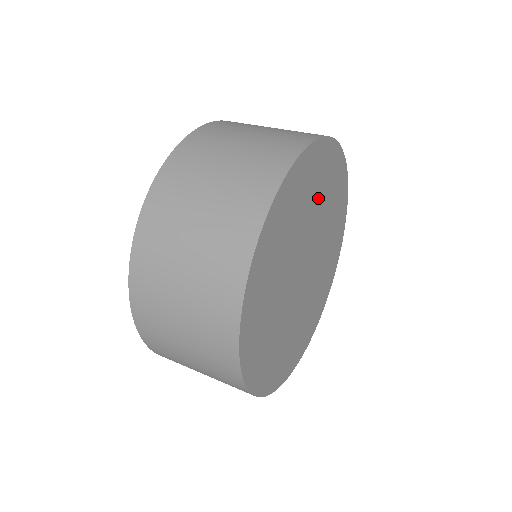
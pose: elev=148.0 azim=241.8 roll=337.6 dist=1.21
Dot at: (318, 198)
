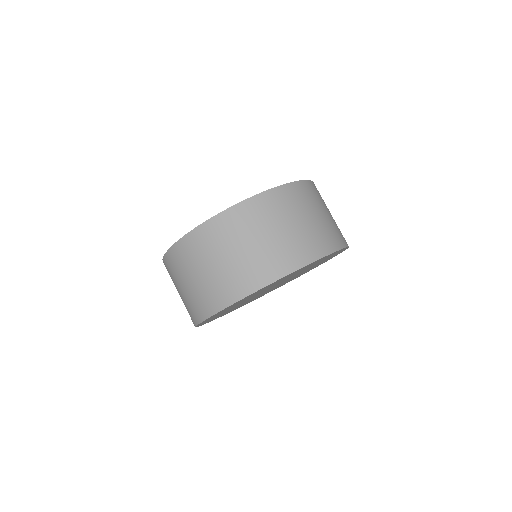
Dot at: (260, 291)
